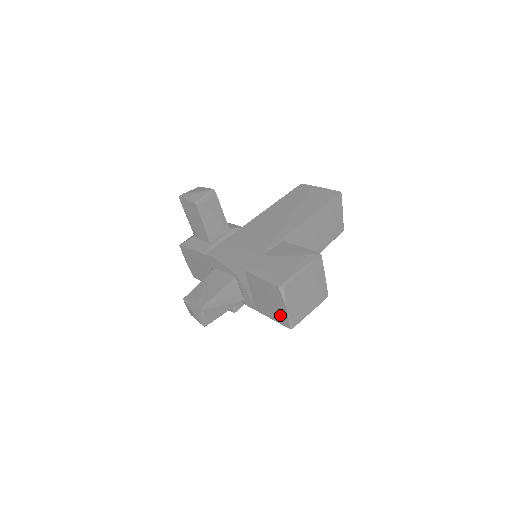
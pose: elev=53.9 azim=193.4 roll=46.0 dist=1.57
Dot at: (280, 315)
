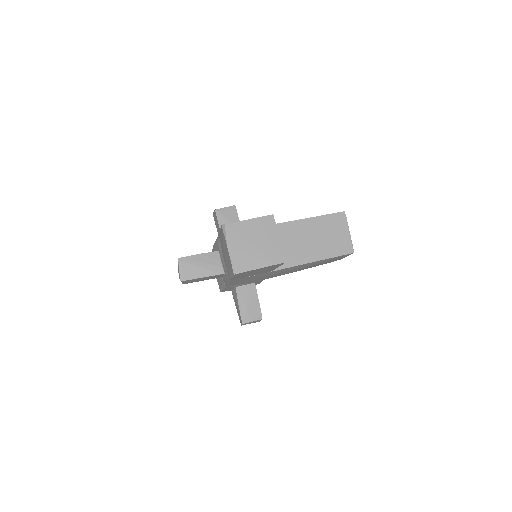
Dot at: (229, 263)
